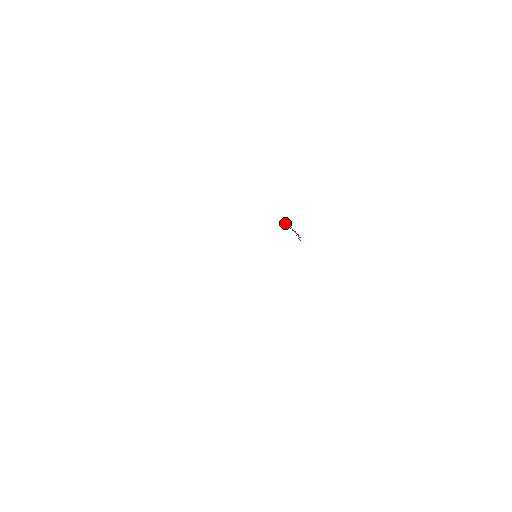
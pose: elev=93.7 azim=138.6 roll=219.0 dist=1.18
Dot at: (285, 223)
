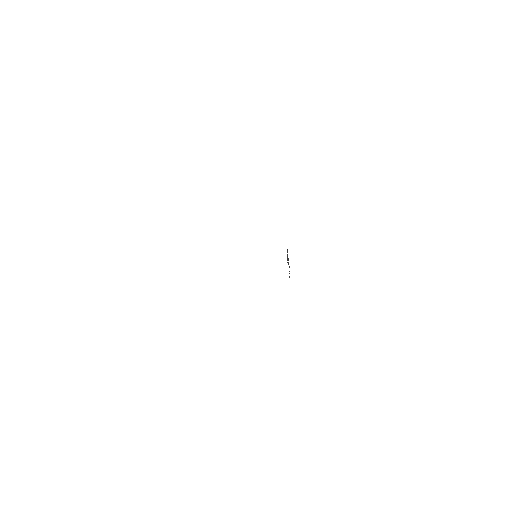
Dot at: (288, 258)
